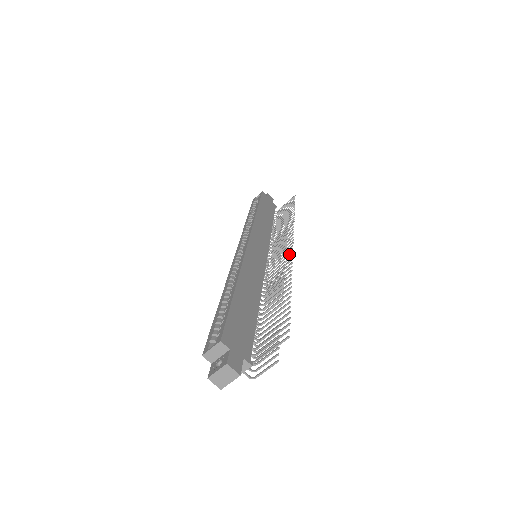
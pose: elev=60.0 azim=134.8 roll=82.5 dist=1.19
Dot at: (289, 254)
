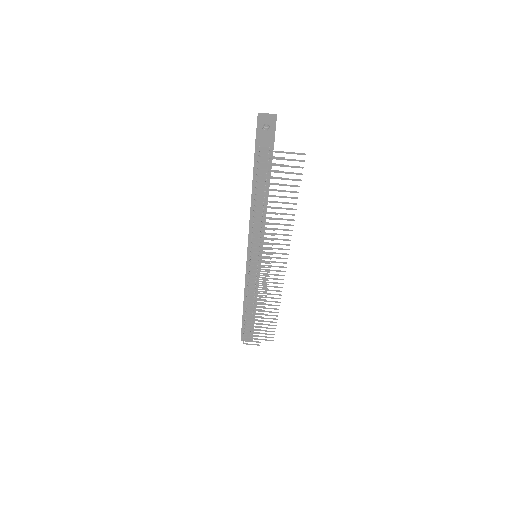
Dot at: (285, 253)
